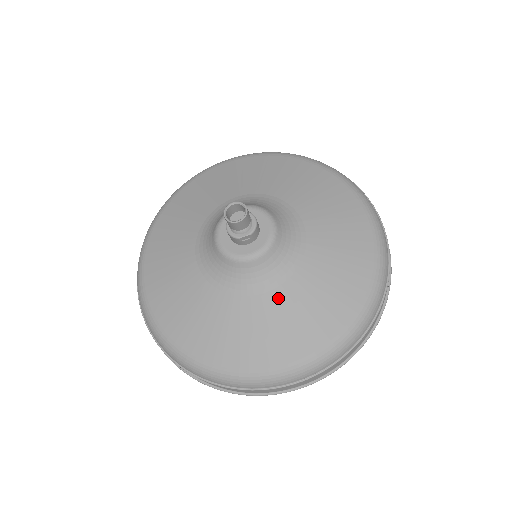
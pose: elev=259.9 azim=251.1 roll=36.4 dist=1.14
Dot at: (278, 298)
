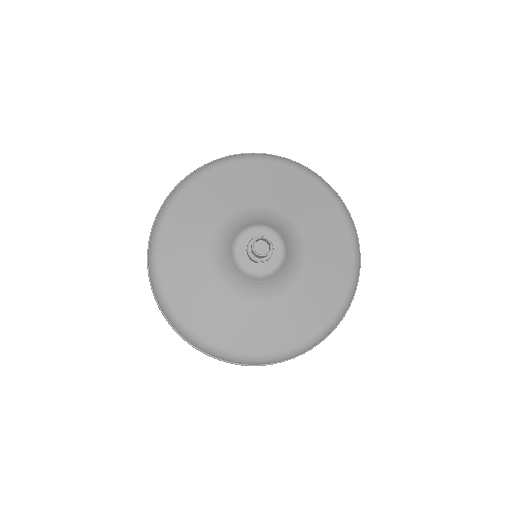
Dot at: (276, 305)
